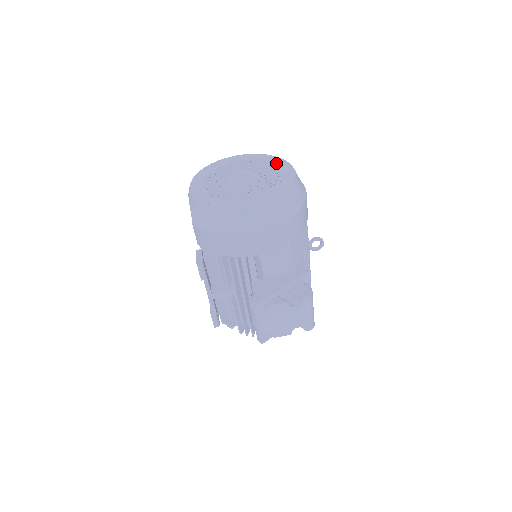
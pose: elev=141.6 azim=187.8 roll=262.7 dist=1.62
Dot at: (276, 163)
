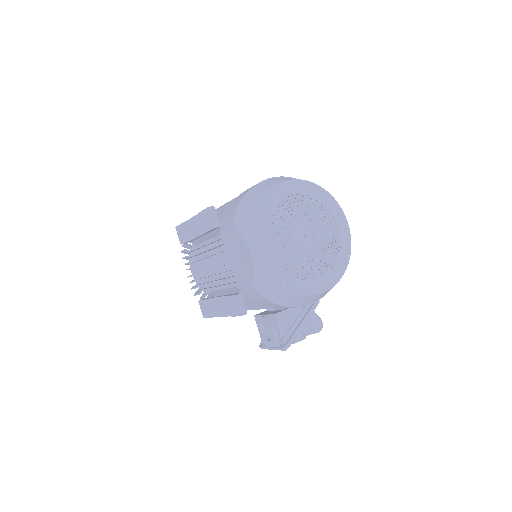
Dot at: (331, 208)
